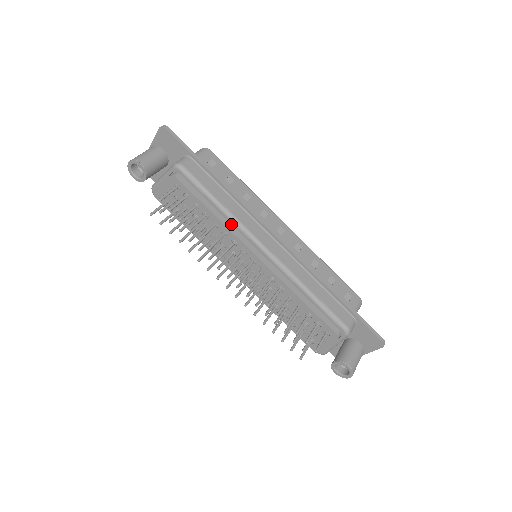
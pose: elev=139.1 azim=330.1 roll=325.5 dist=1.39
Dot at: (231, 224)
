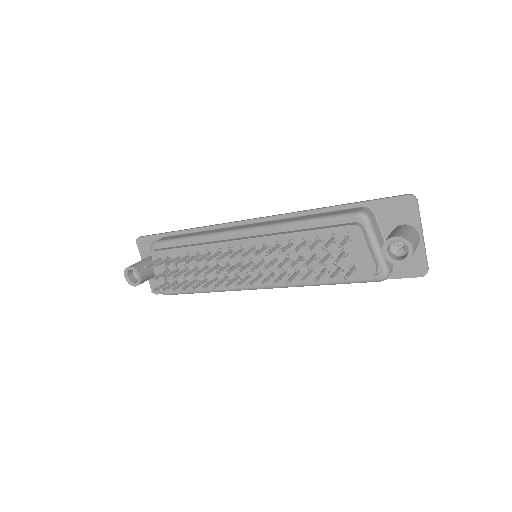
Dot at: (209, 242)
